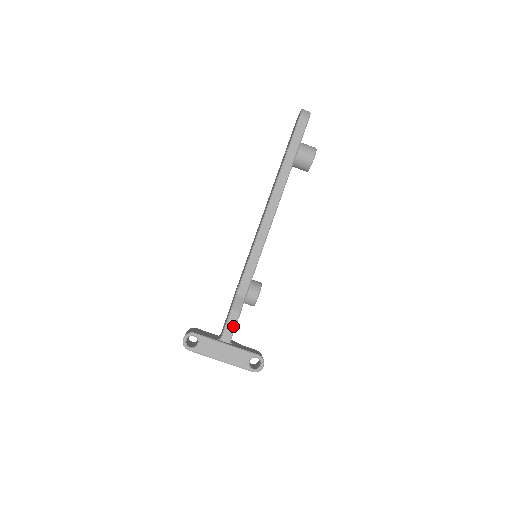
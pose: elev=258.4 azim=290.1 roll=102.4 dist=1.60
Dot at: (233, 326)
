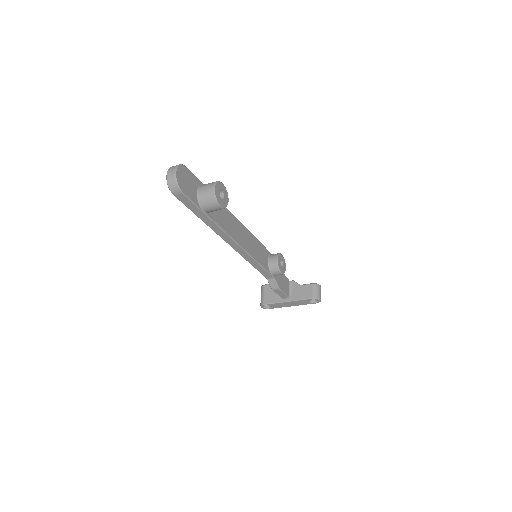
Dot at: (282, 293)
